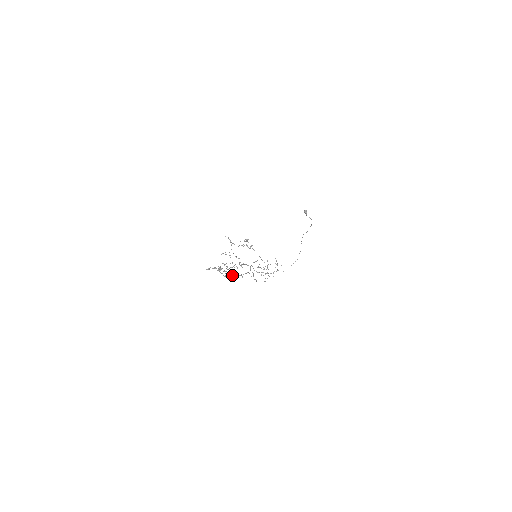
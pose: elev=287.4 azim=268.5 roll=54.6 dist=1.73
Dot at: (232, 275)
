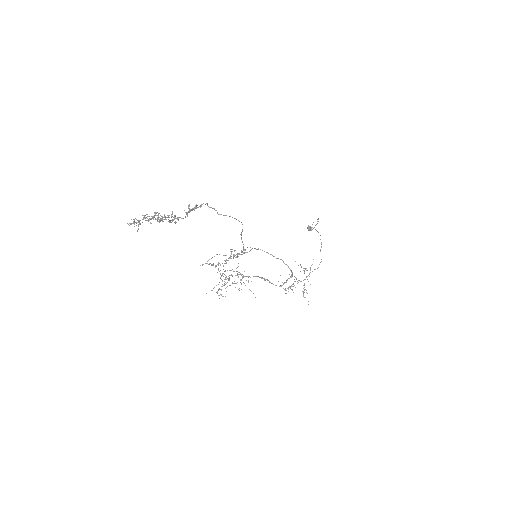
Dot at: (185, 217)
